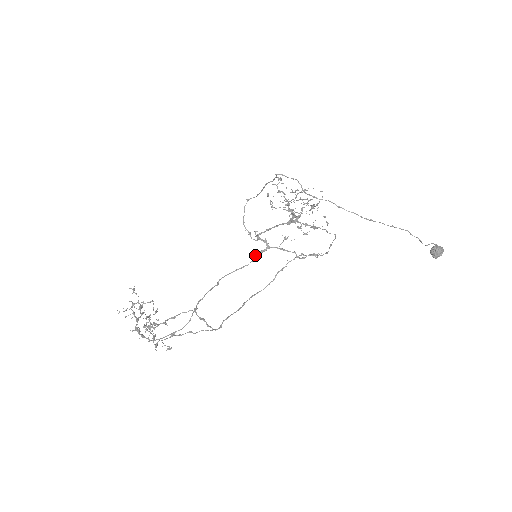
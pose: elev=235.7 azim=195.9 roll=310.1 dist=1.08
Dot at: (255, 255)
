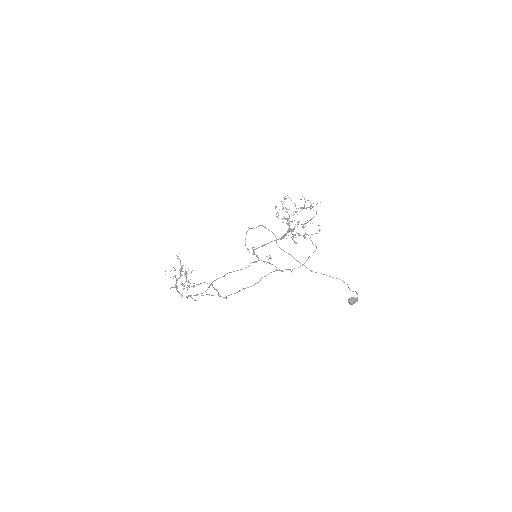
Dot at: occluded
